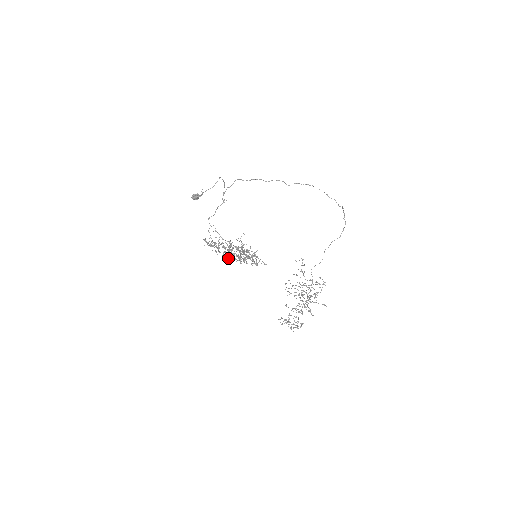
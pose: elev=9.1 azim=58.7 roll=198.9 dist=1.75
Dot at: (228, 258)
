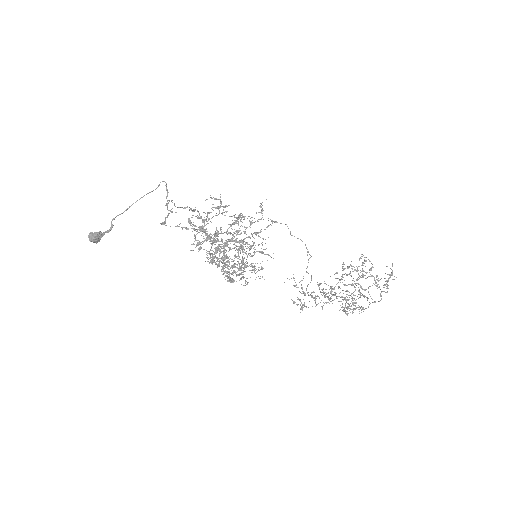
Dot at: (230, 248)
